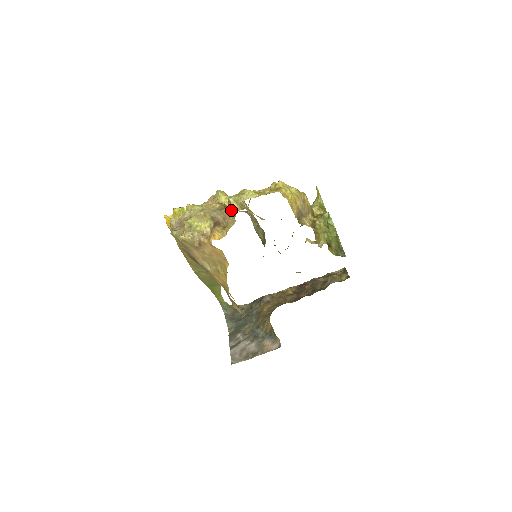
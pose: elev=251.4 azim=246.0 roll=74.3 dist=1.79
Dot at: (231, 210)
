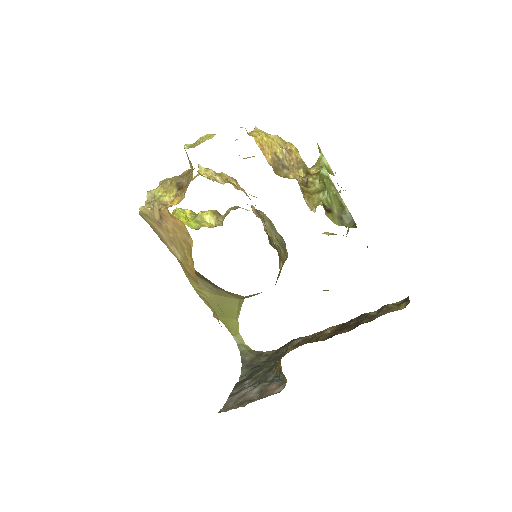
Dot at: (189, 163)
